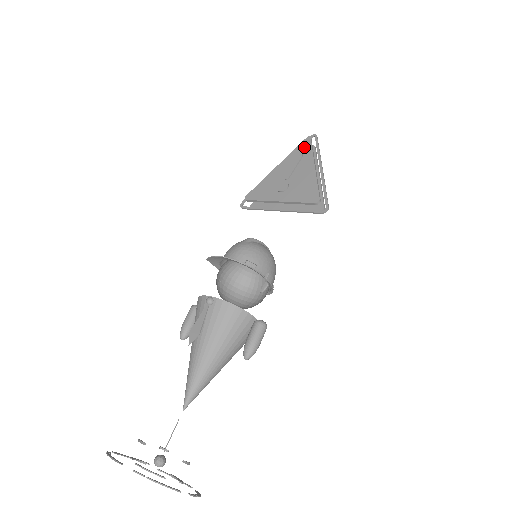
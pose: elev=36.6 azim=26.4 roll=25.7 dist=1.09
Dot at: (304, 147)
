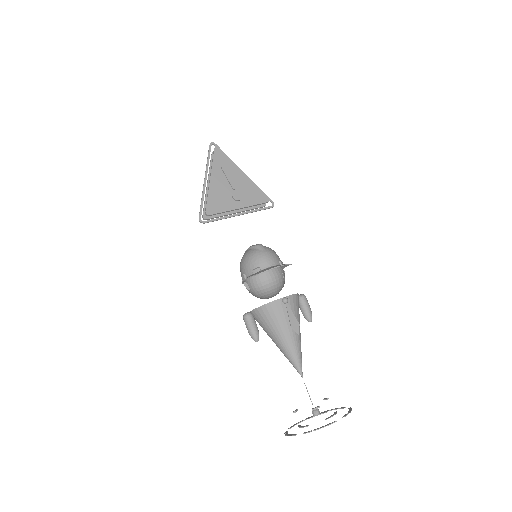
Dot at: (220, 157)
